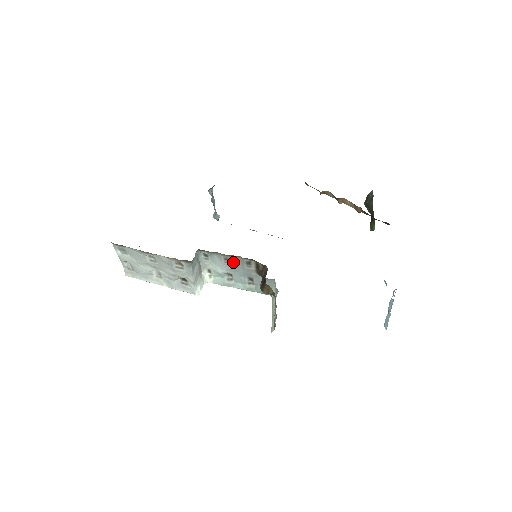
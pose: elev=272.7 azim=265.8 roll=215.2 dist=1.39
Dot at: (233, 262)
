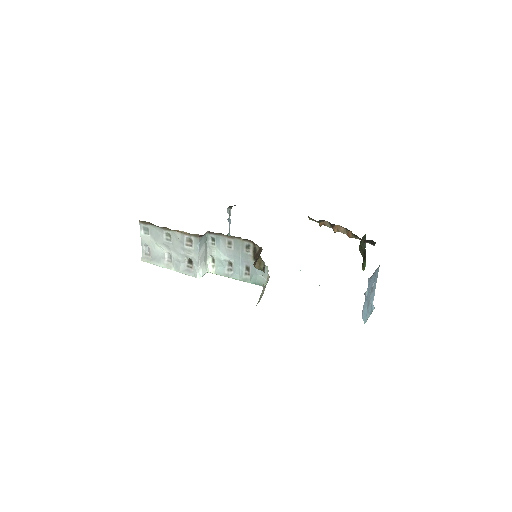
Dot at: (235, 246)
